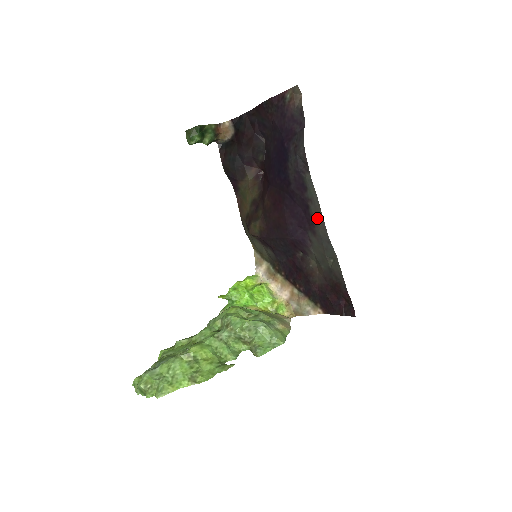
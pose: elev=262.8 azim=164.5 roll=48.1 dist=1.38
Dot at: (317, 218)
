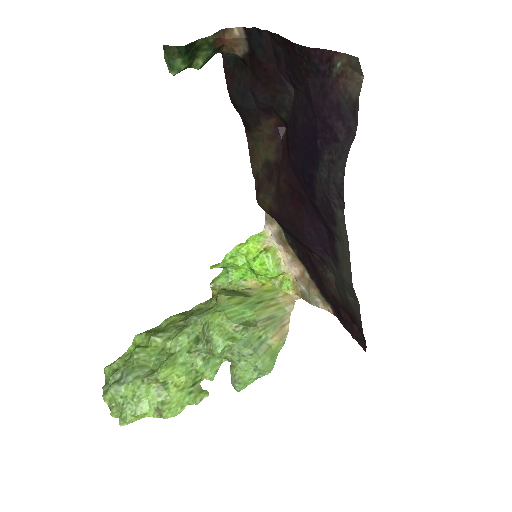
Dot at: (343, 260)
